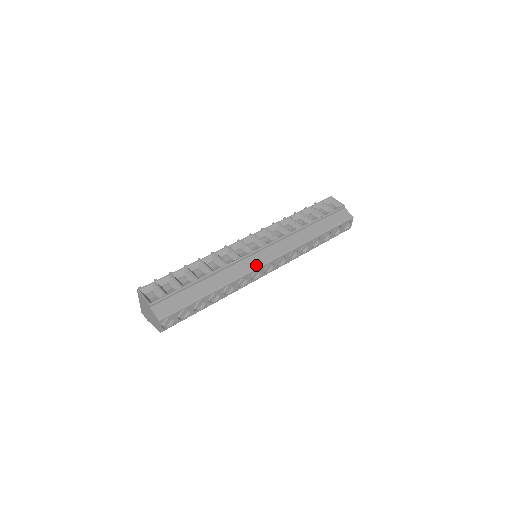
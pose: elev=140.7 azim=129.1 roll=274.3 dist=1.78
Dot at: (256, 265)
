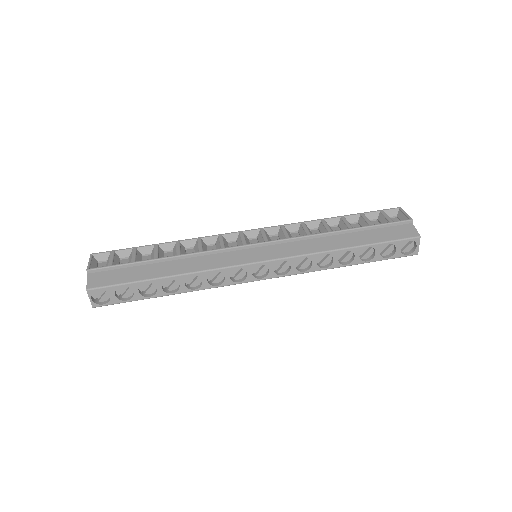
Dot at: (239, 261)
